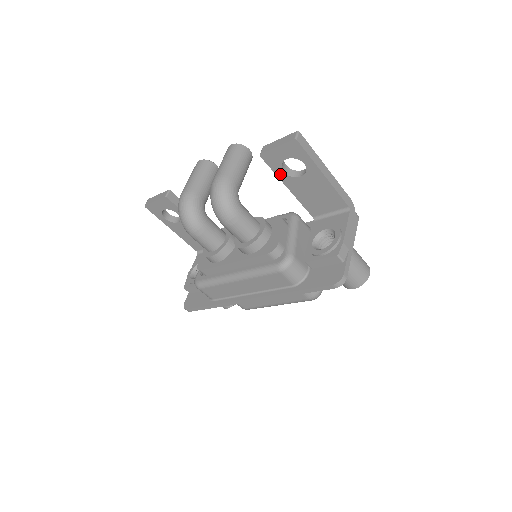
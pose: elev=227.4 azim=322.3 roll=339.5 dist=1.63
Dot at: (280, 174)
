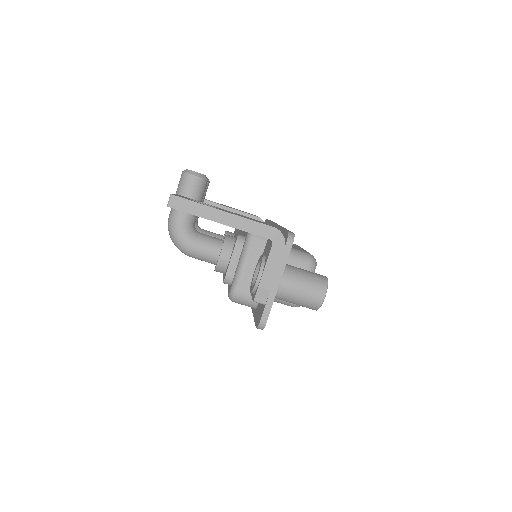
Dot at: occluded
